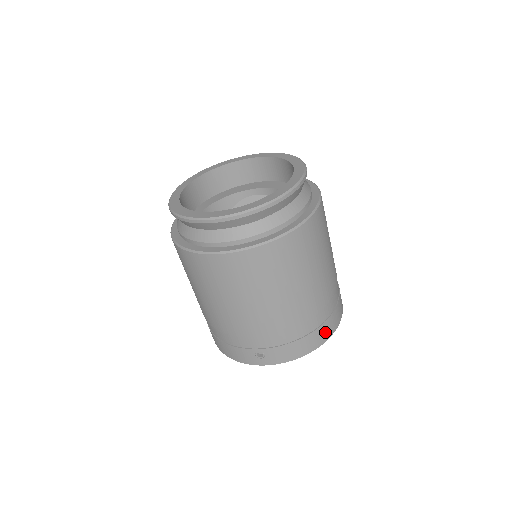
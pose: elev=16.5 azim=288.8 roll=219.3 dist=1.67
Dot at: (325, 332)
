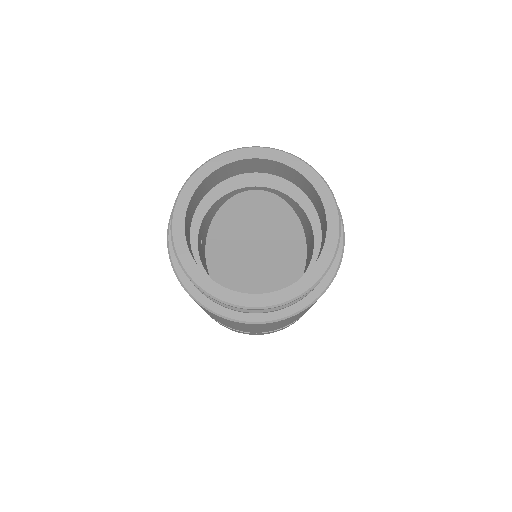
Dot at: occluded
